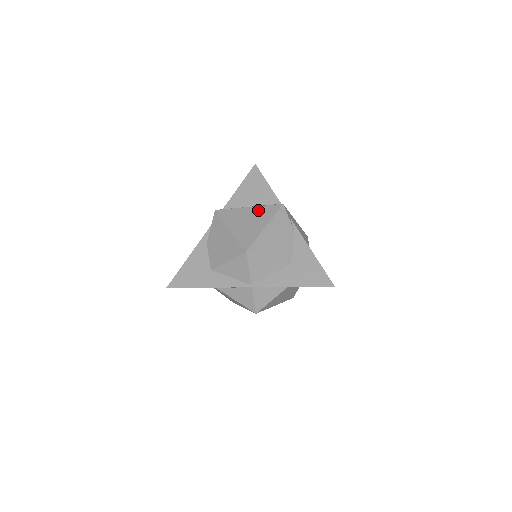
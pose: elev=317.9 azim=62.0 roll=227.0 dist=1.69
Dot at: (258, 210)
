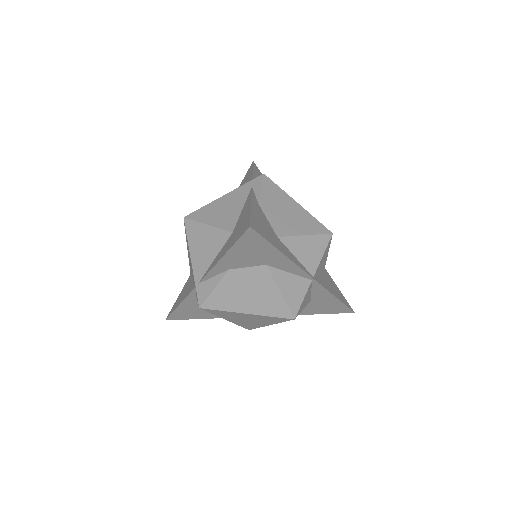
Dot at: occluded
